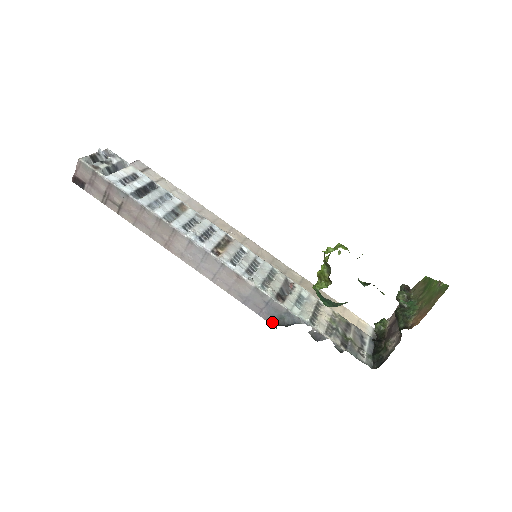
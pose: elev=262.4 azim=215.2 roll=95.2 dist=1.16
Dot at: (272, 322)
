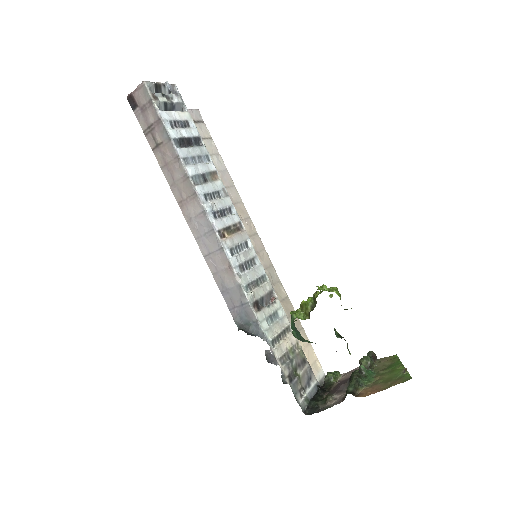
Dot at: (238, 323)
